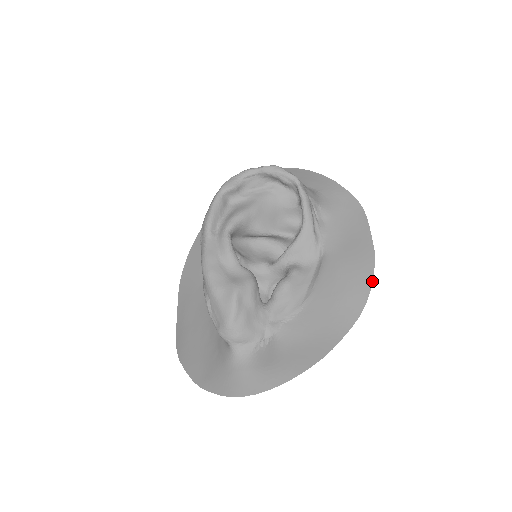
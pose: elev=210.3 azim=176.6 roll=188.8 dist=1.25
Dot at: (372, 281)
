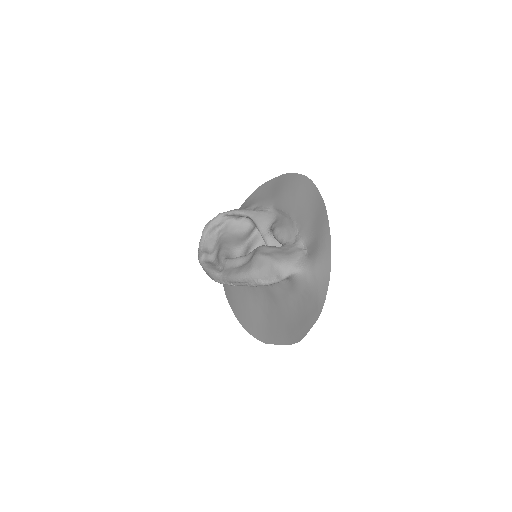
Dot at: (296, 174)
